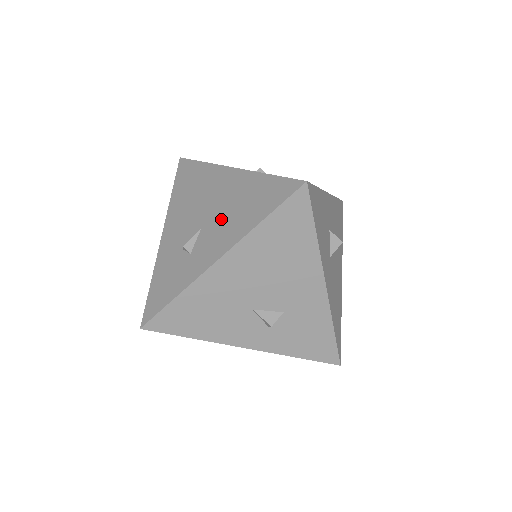
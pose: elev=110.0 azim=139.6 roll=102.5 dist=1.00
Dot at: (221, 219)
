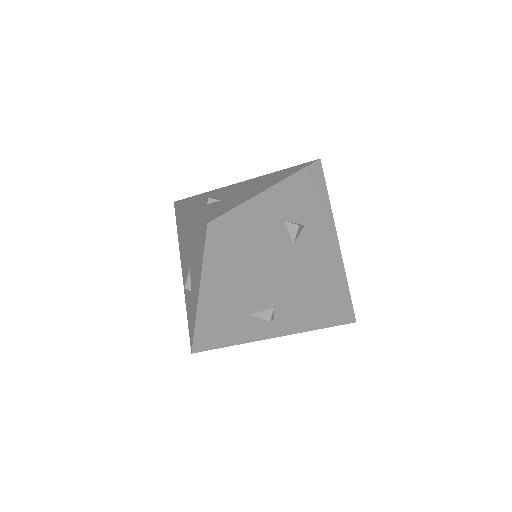
Dot at: (193, 260)
